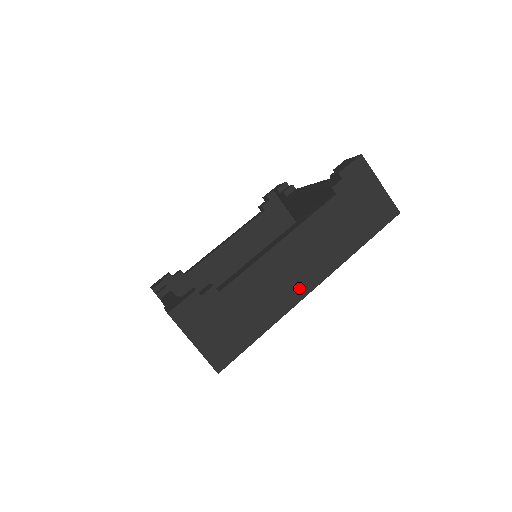
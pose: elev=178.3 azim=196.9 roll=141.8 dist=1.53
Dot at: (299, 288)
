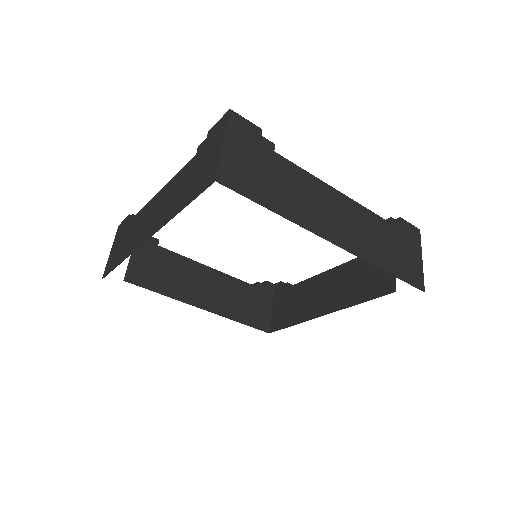
Dot at: (326, 229)
